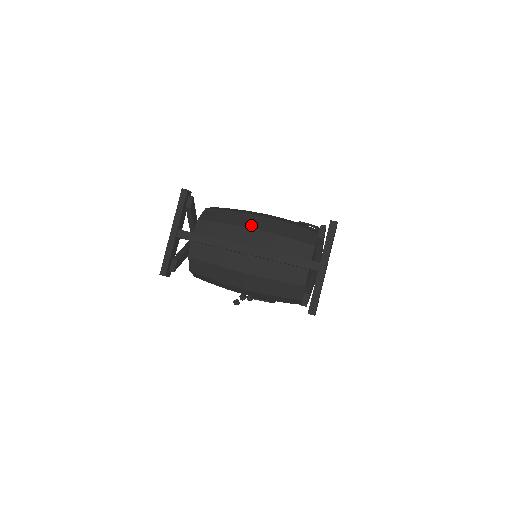
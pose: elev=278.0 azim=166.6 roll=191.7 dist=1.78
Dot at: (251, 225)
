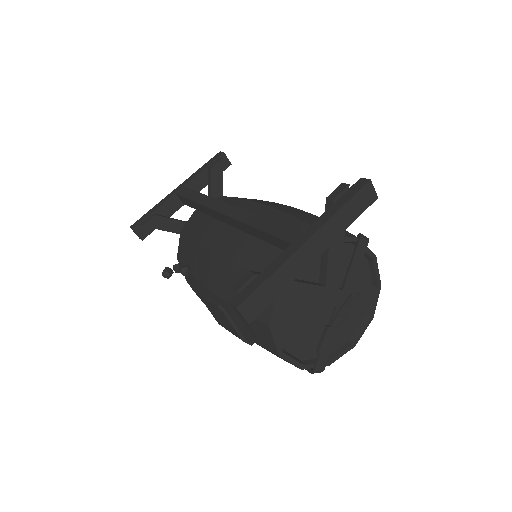
Dot at: (267, 203)
